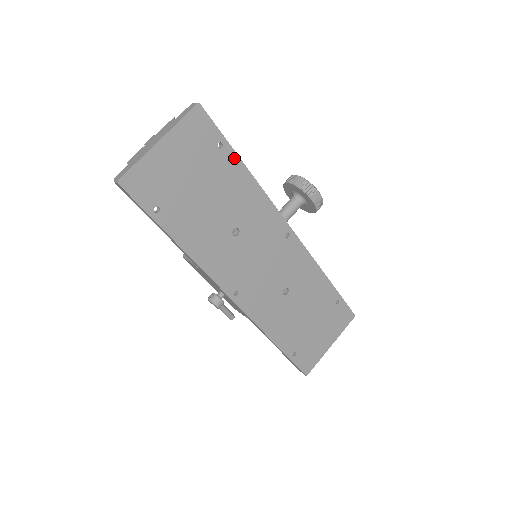
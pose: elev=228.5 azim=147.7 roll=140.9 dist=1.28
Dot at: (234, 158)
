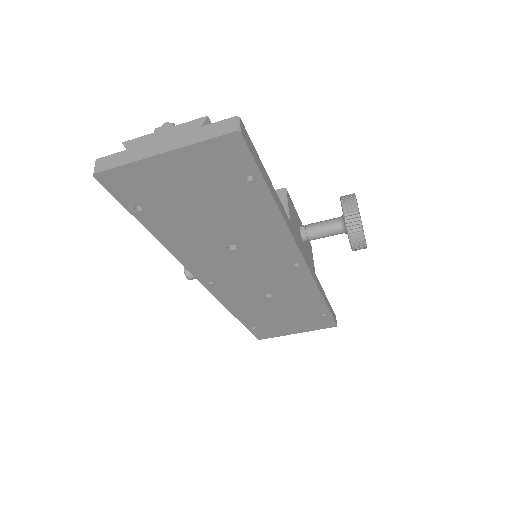
Dot at: (264, 193)
